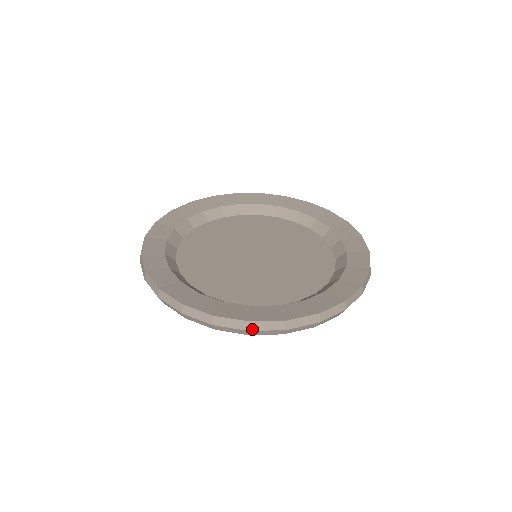
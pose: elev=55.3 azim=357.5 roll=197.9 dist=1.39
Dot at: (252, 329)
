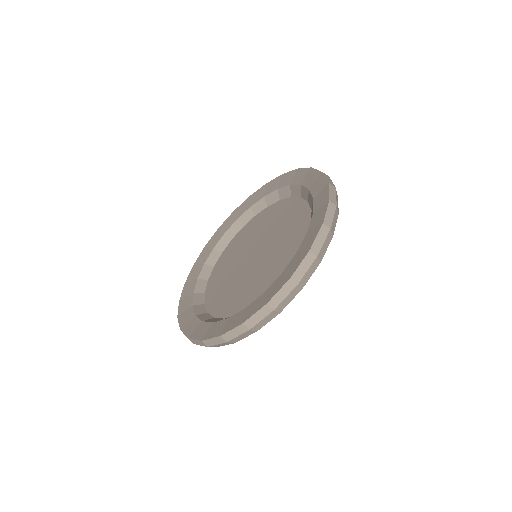
Dot at: (298, 281)
